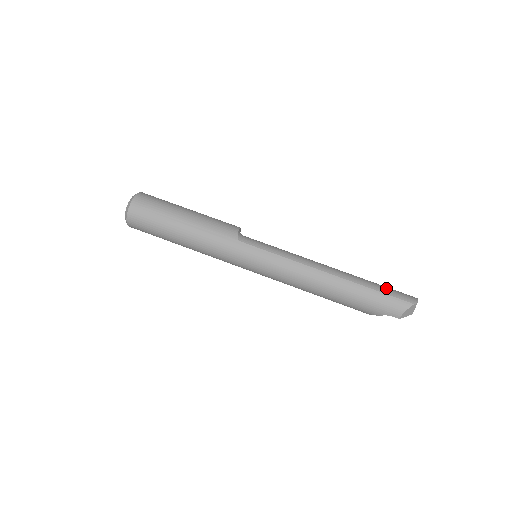
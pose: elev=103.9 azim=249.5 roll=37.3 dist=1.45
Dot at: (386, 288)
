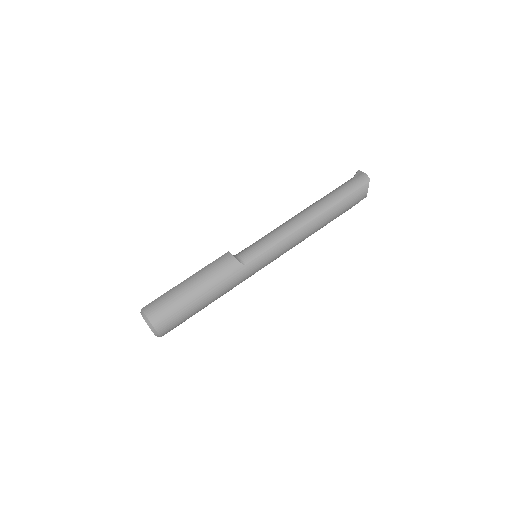
Dot at: (346, 189)
